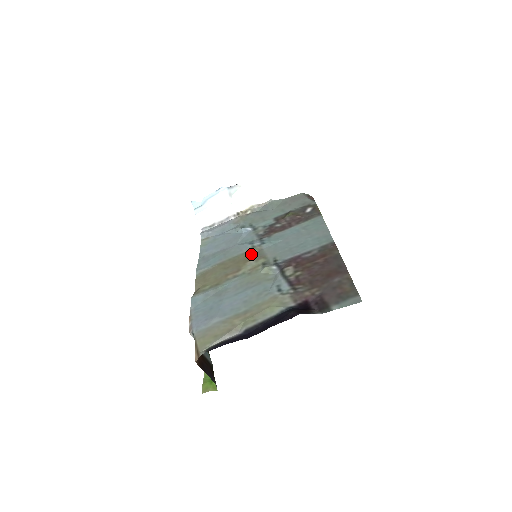
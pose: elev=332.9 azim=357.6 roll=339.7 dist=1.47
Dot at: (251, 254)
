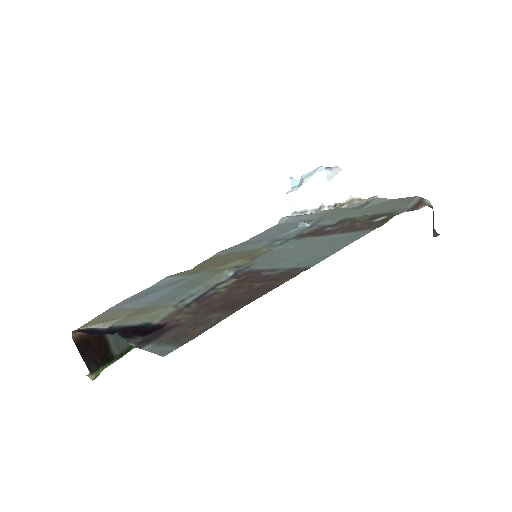
Dot at: (257, 252)
